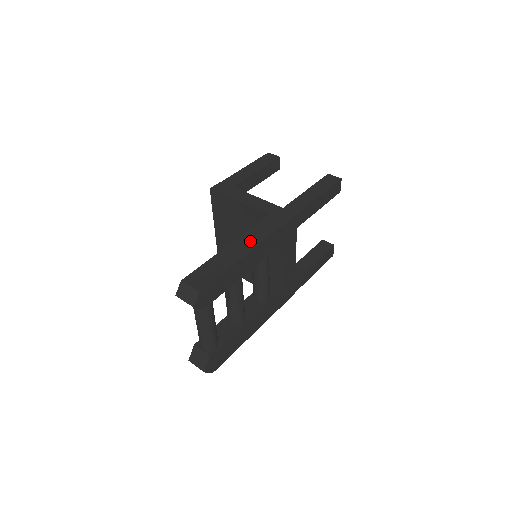
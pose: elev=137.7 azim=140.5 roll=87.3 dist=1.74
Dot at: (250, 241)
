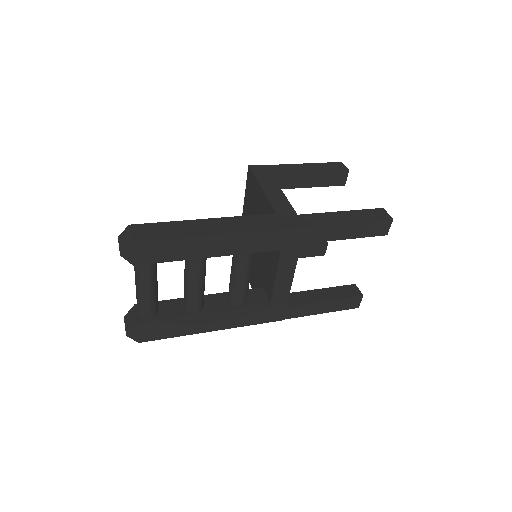
Dot at: (229, 226)
